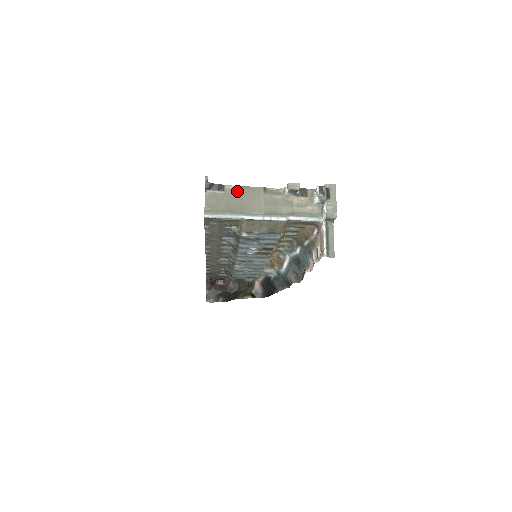
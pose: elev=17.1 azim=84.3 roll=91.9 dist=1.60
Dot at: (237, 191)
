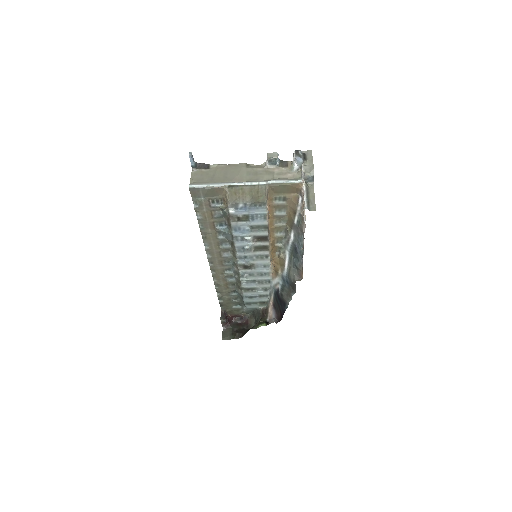
Dot at: (221, 168)
